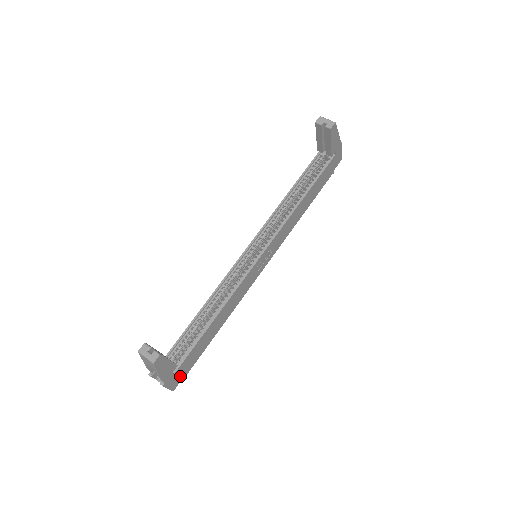
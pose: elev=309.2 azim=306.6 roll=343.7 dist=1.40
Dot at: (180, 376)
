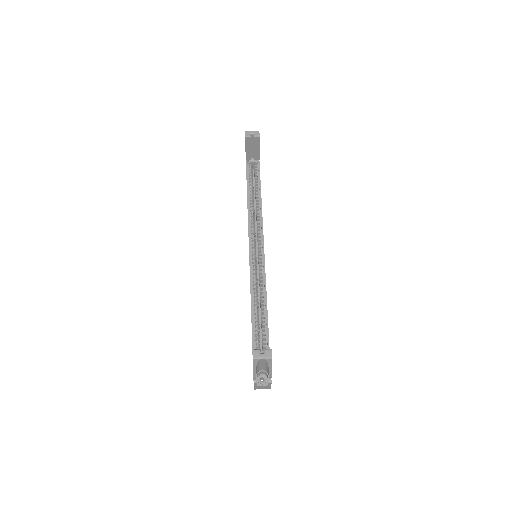
Dot at: occluded
